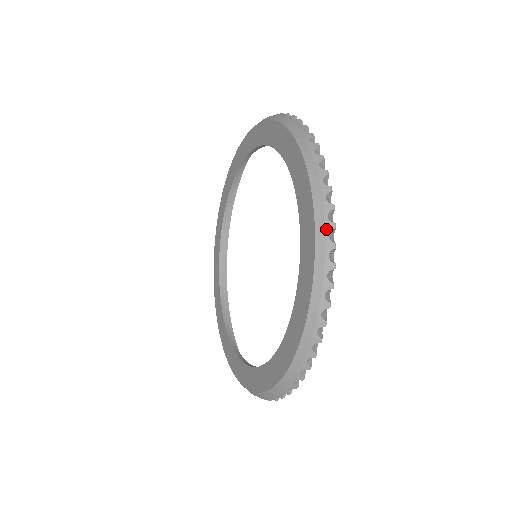
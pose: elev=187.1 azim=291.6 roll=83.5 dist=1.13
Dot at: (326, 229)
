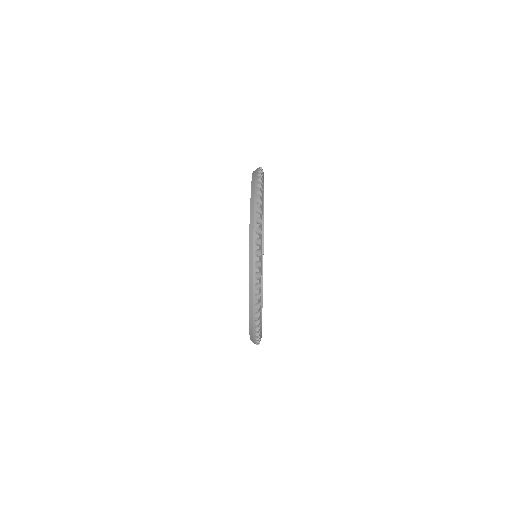
Dot at: (253, 311)
